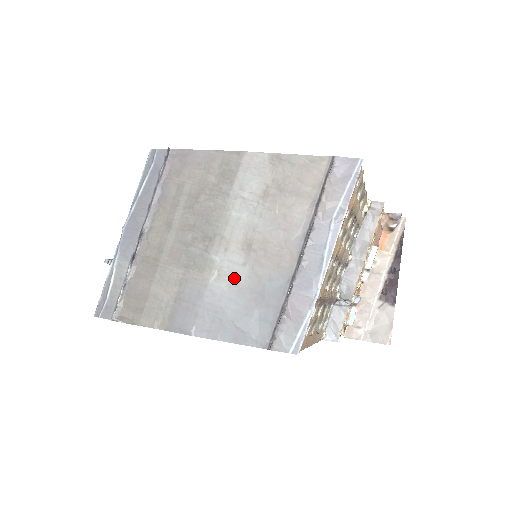
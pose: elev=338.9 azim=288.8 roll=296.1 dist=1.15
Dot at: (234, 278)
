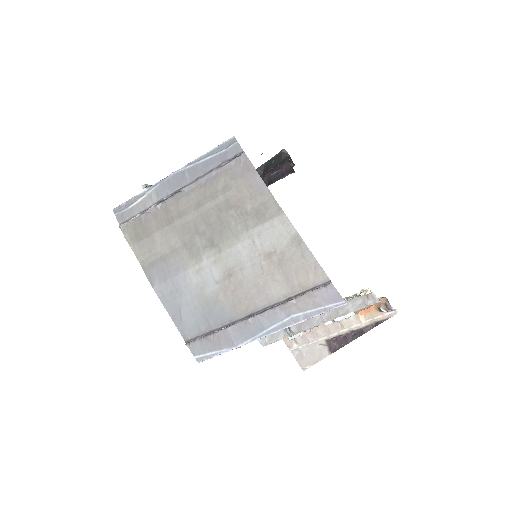
Dot at: (204, 284)
